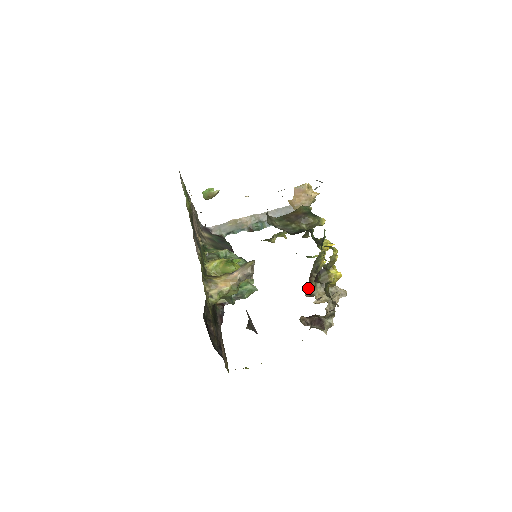
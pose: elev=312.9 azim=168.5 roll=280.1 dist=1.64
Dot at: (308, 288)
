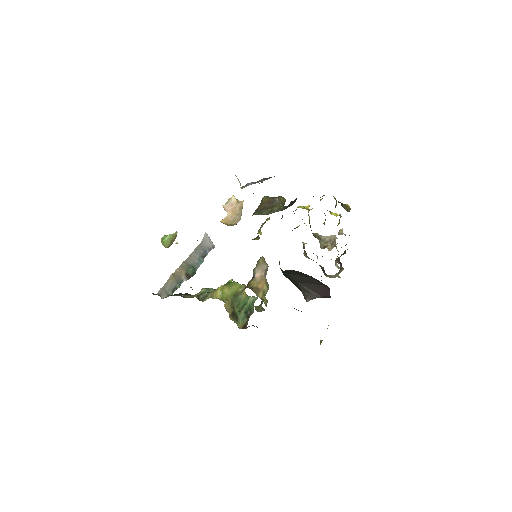
Dot at: occluded
